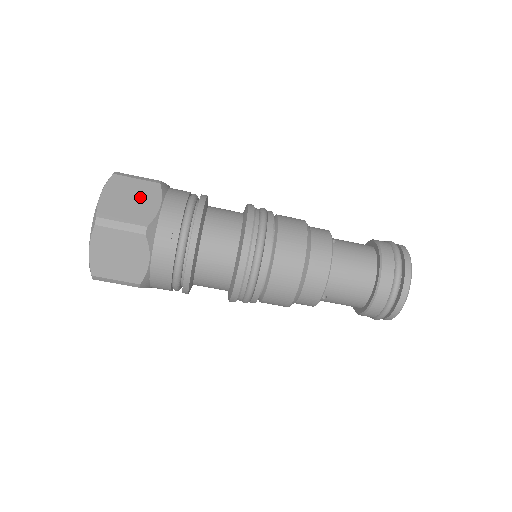
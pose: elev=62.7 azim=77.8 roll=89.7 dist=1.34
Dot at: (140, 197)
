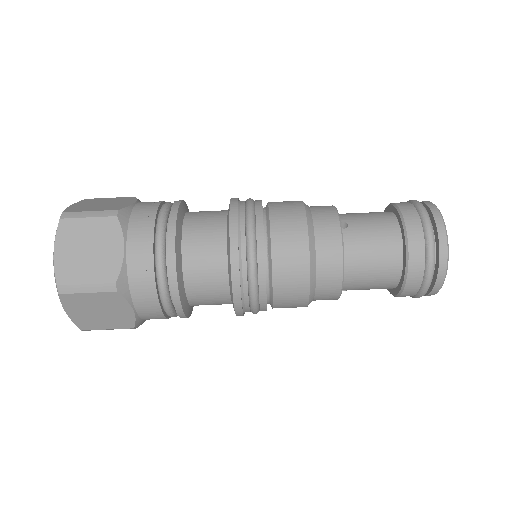
Dot at: (98, 243)
